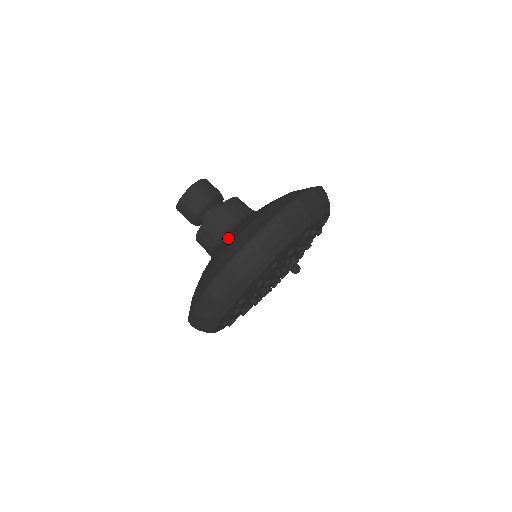
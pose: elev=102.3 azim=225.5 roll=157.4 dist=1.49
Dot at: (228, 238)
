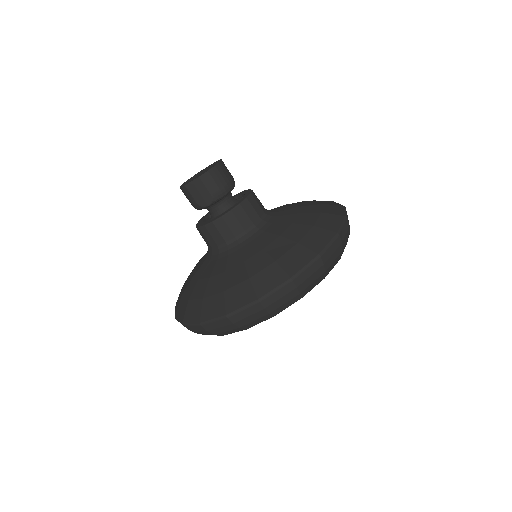
Dot at: (233, 265)
